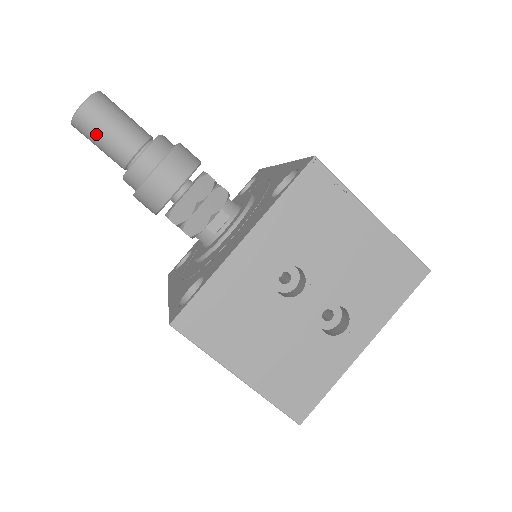
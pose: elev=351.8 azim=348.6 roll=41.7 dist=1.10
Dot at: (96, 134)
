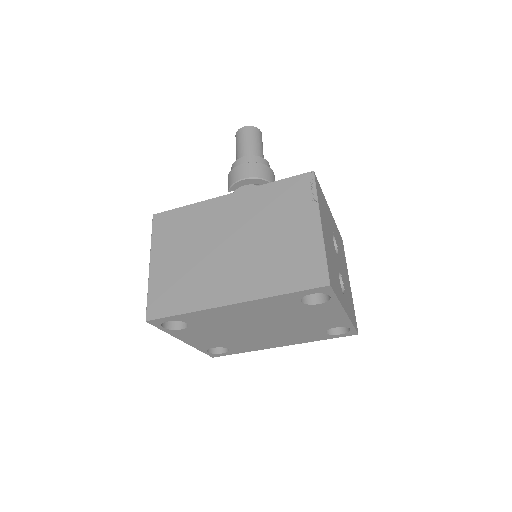
Dot at: (257, 139)
